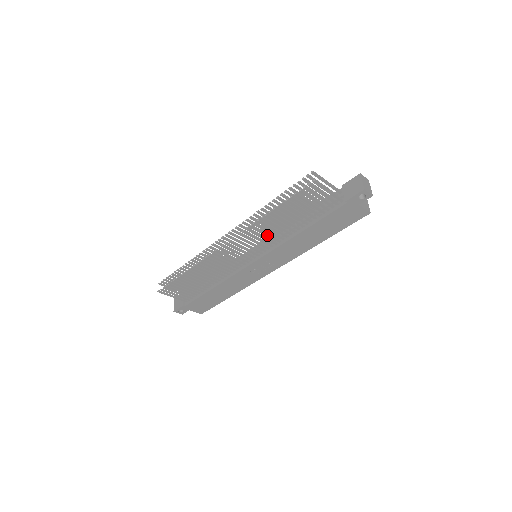
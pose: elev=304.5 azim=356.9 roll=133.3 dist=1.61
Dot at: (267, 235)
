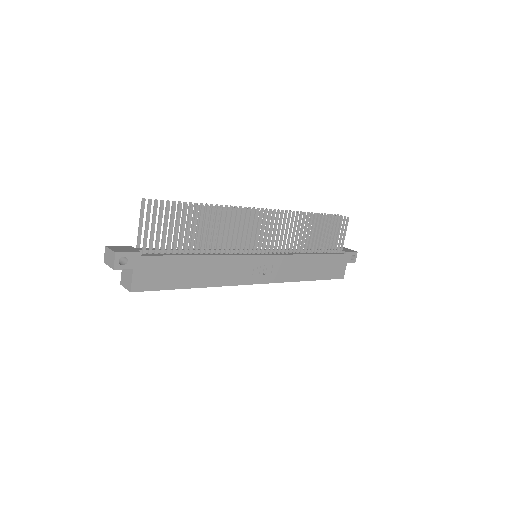
Dot at: (293, 235)
